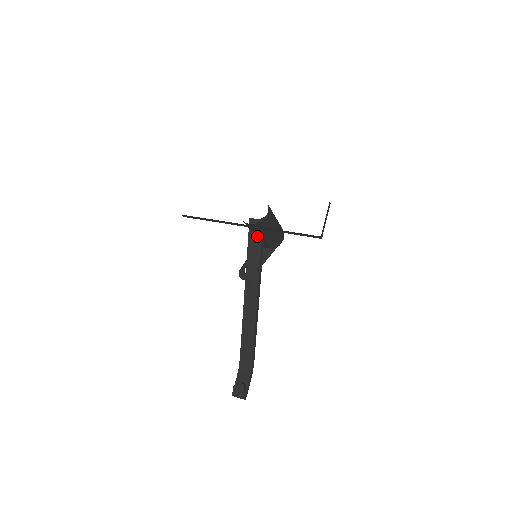
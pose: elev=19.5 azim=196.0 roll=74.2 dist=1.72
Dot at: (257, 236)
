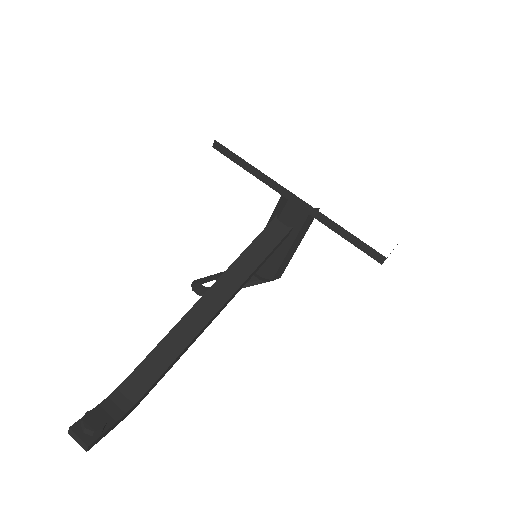
Dot at: (281, 229)
